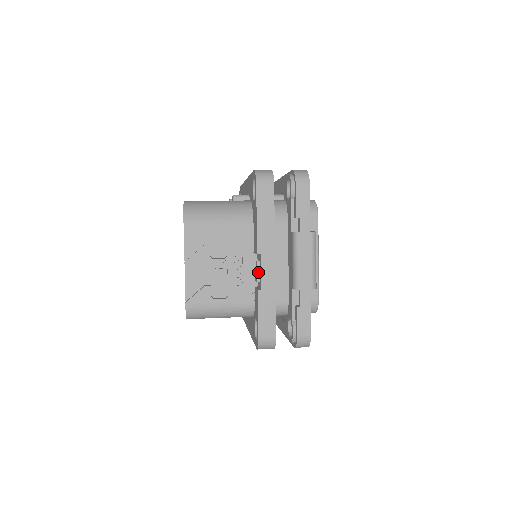
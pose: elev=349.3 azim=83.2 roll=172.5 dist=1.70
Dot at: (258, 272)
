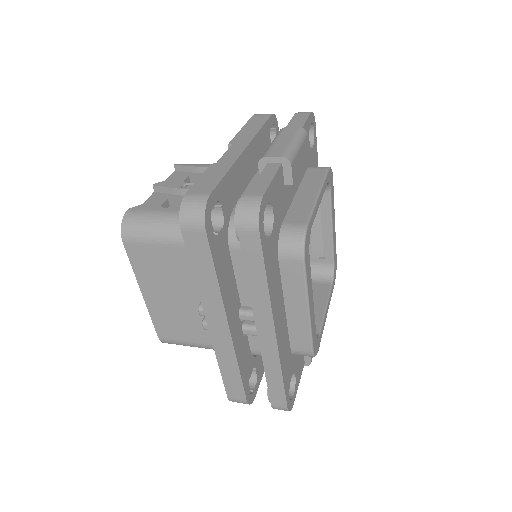
Dot at: occluded
